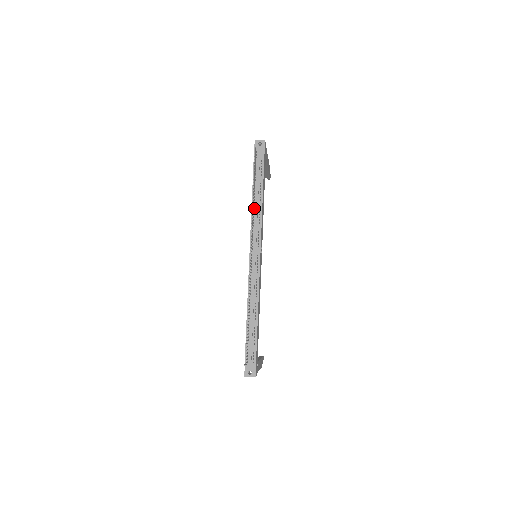
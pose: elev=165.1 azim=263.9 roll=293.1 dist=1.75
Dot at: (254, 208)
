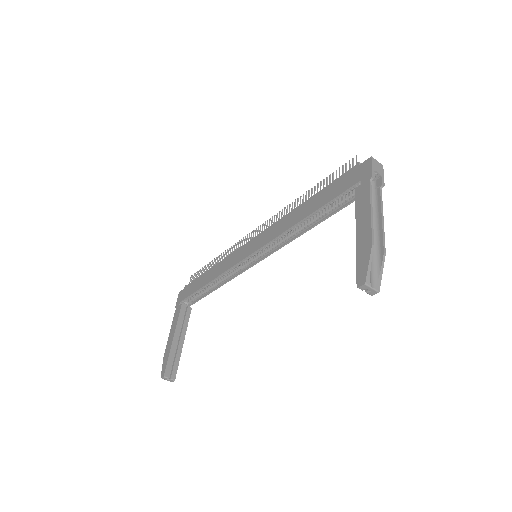
Dot at: occluded
